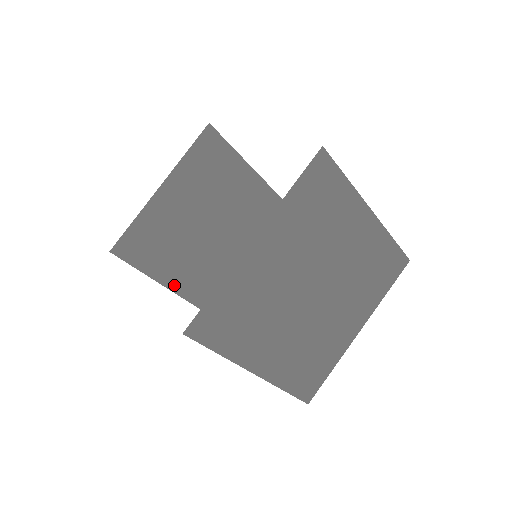
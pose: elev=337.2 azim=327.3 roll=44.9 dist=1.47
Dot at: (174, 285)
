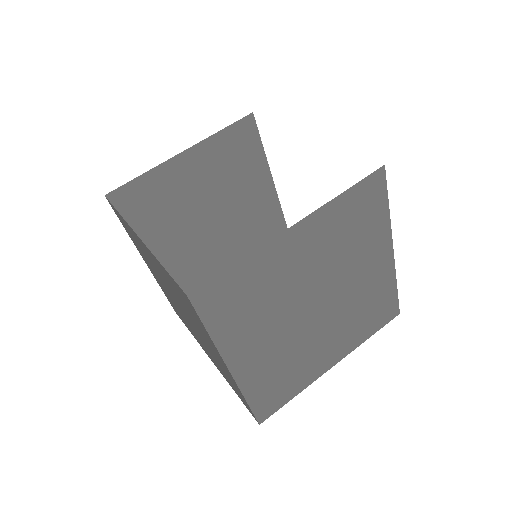
Dot at: occluded
